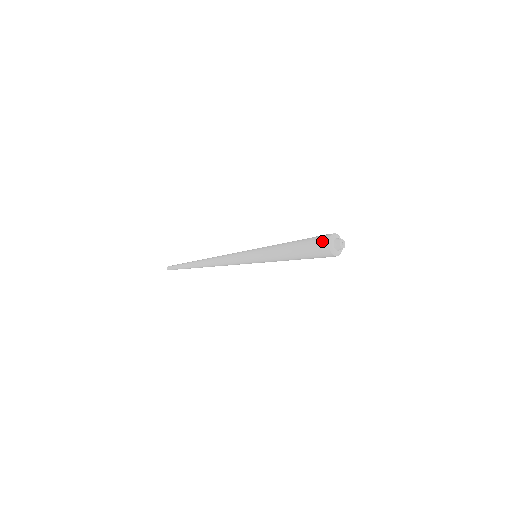
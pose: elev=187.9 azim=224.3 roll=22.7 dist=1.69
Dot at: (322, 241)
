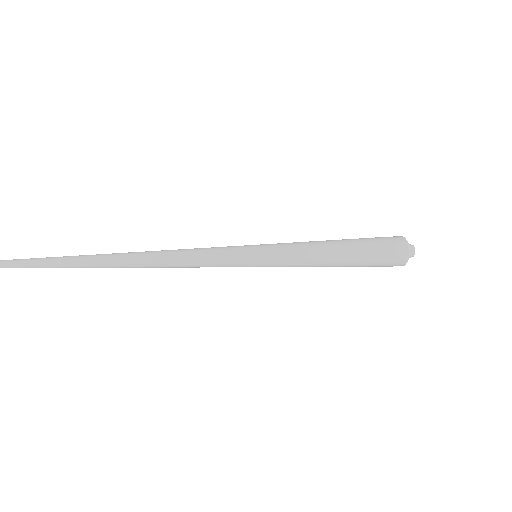
Dot at: (397, 244)
